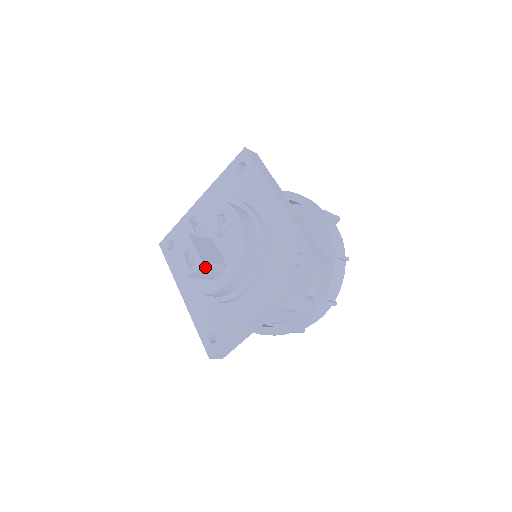
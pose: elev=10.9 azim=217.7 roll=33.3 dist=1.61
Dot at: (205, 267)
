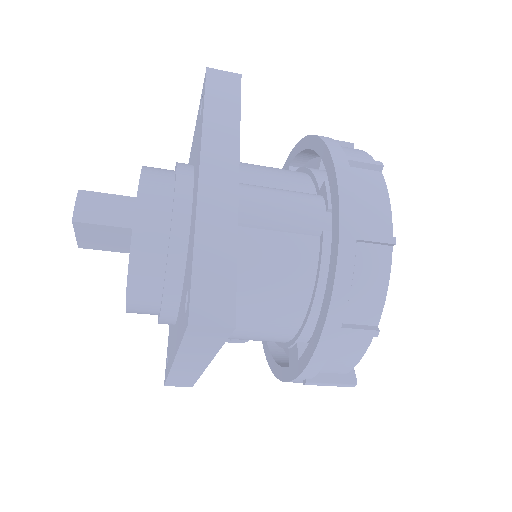
Dot at: (91, 198)
